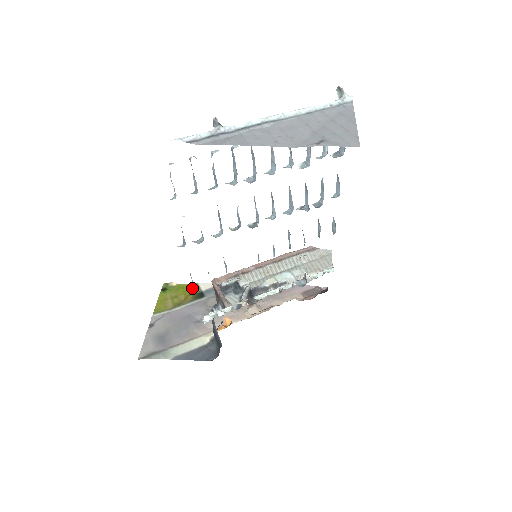
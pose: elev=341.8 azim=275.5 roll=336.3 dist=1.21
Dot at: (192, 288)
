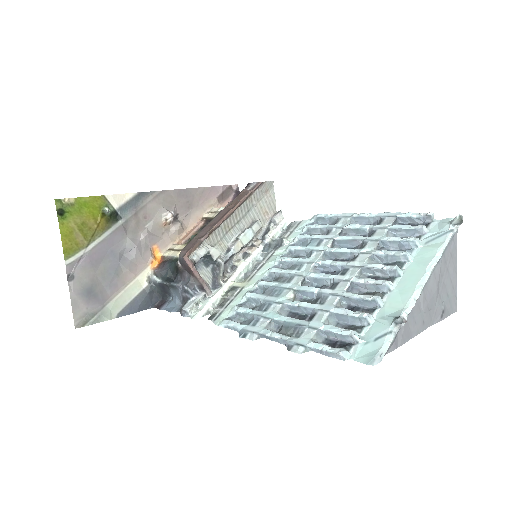
Dot at: (99, 205)
